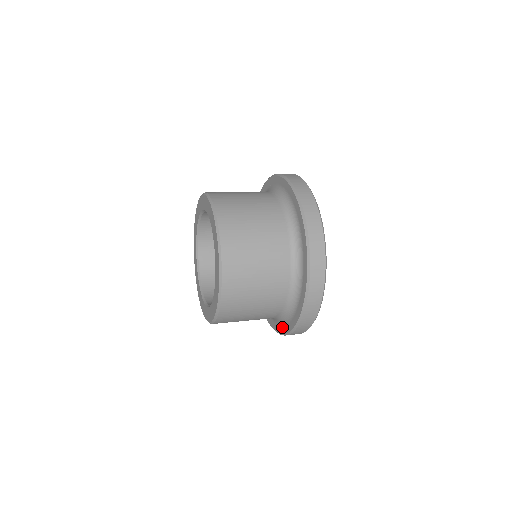
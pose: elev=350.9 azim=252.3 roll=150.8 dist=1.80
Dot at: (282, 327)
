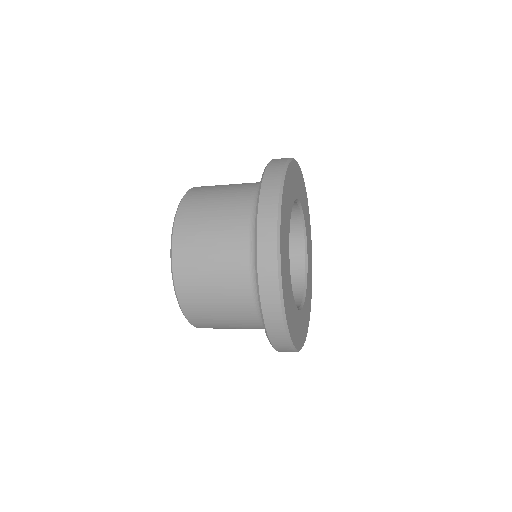
Dot at: occluded
